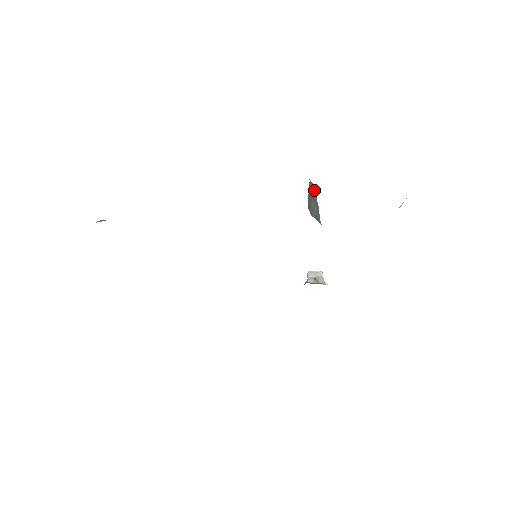
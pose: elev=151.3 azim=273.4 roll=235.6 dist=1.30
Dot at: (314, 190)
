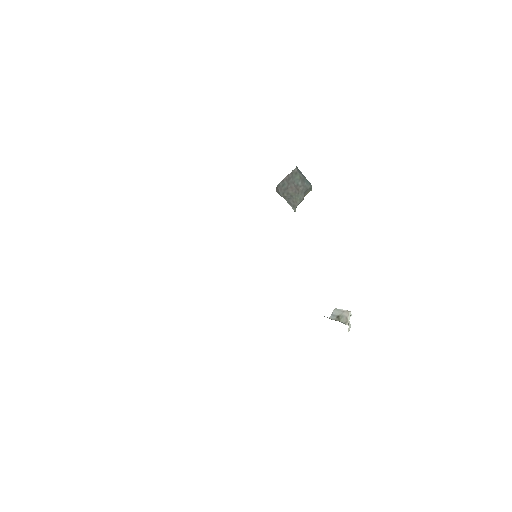
Dot at: (302, 180)
